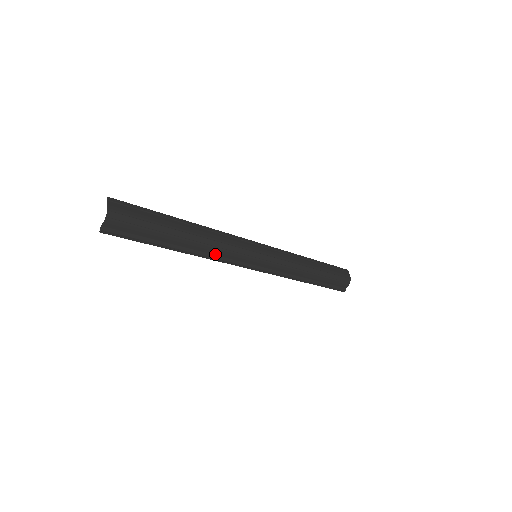
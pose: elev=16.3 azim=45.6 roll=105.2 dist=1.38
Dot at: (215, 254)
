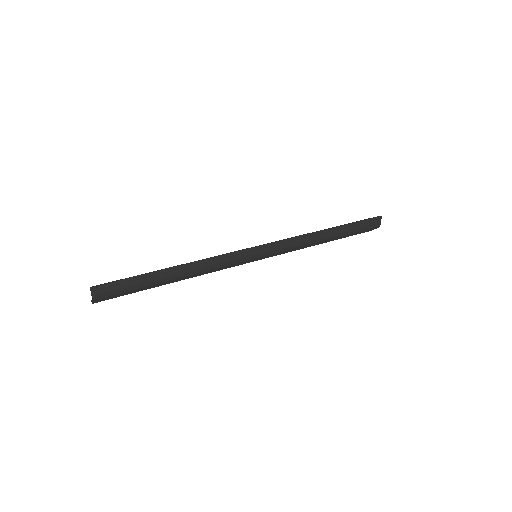
Dot at: occluded
